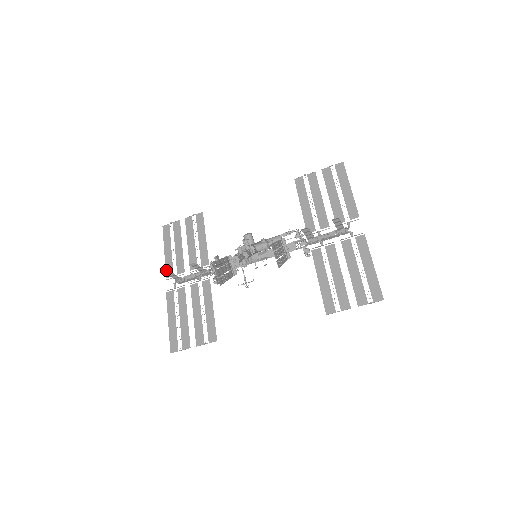
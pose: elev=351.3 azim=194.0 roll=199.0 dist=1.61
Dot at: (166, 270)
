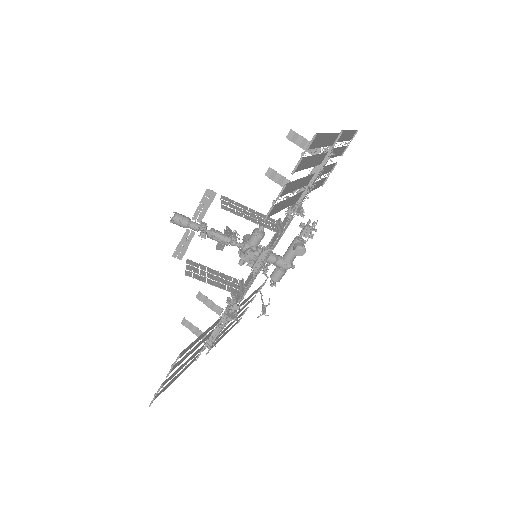
Dot at: occluded
